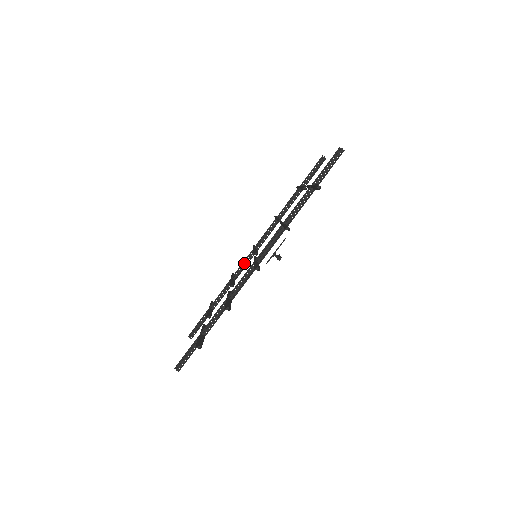
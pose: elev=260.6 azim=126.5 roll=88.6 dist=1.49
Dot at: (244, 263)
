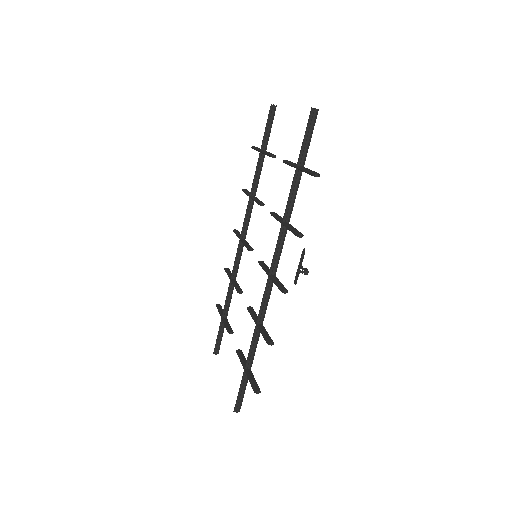
Dot at: (237, 258)
